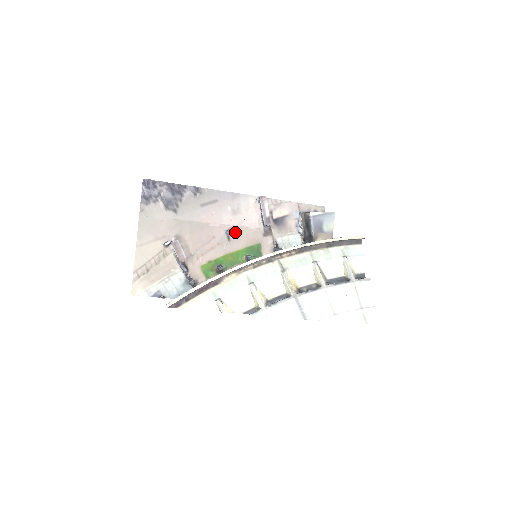
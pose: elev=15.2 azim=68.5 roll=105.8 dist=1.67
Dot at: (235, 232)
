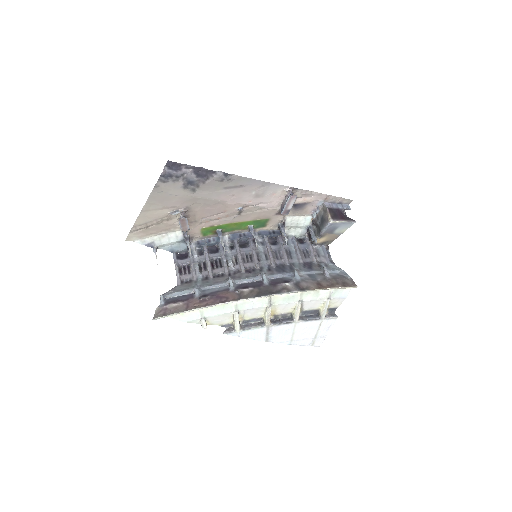
Dot at: (249, 209)
